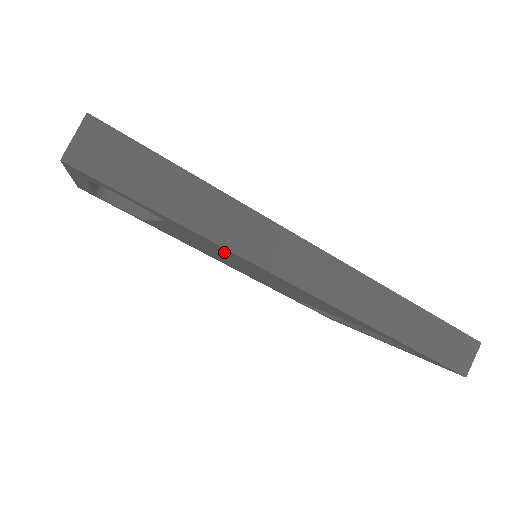
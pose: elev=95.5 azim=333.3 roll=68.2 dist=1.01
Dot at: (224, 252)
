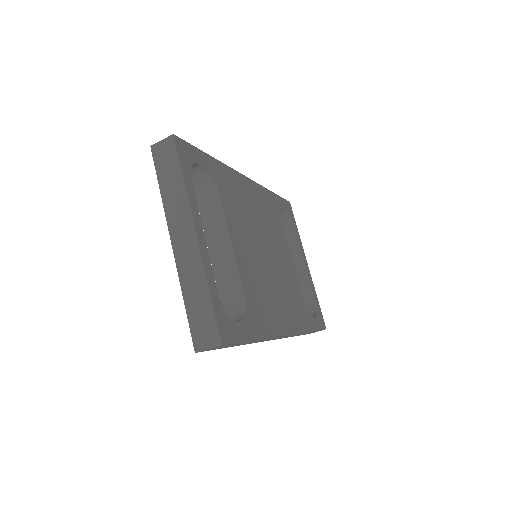
Dot at: occluded
